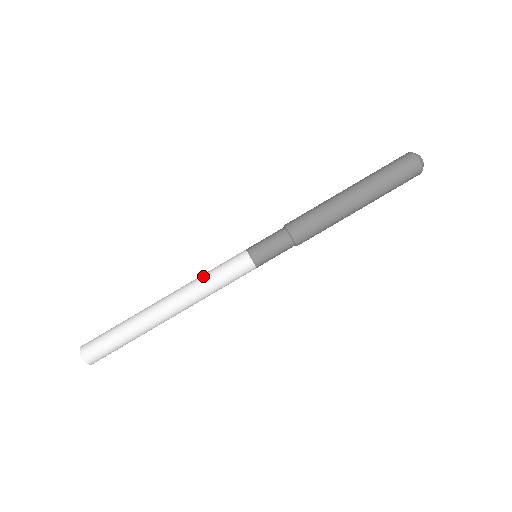
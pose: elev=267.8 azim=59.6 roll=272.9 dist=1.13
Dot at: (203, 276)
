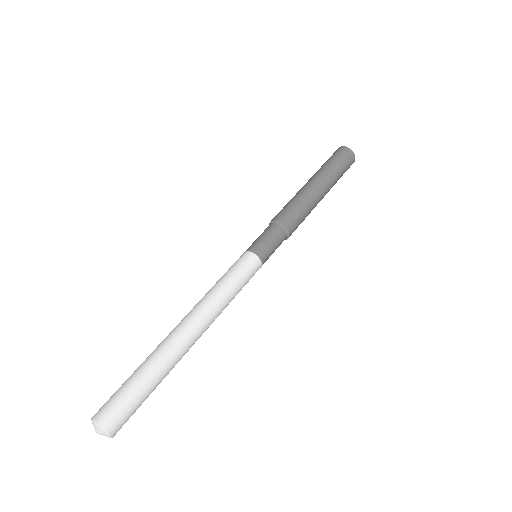
Dot at: (213, 286)
